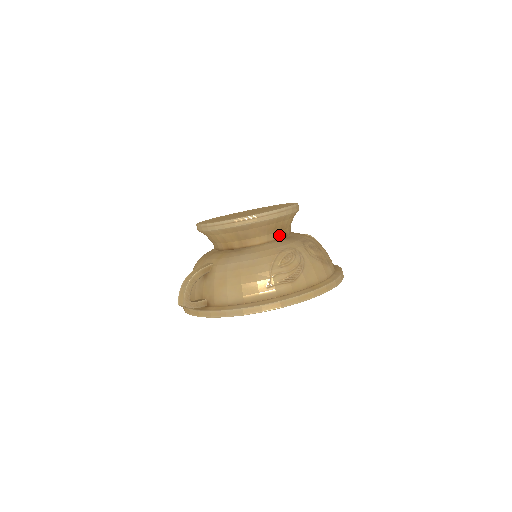
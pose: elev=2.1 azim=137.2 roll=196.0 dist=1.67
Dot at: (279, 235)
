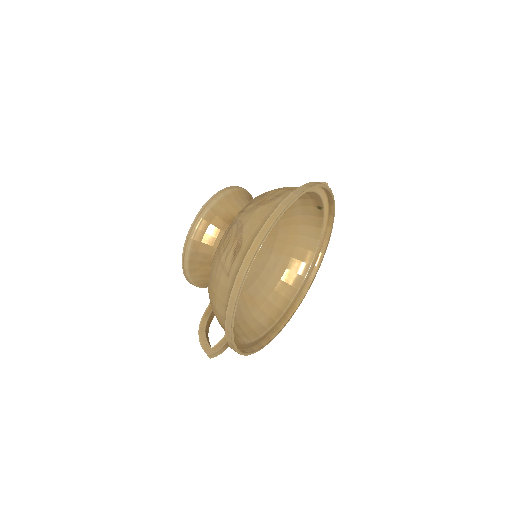
Dot at: (228, 226)
